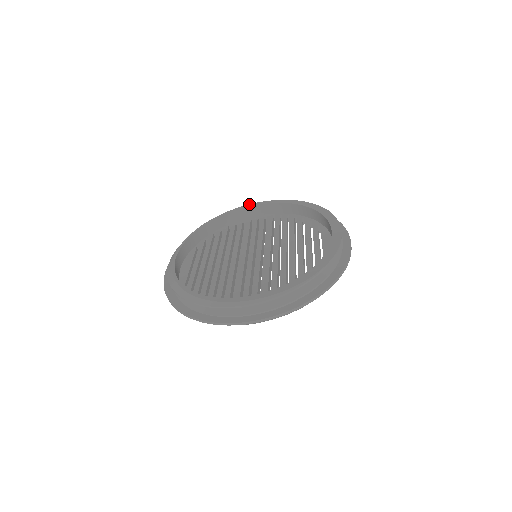
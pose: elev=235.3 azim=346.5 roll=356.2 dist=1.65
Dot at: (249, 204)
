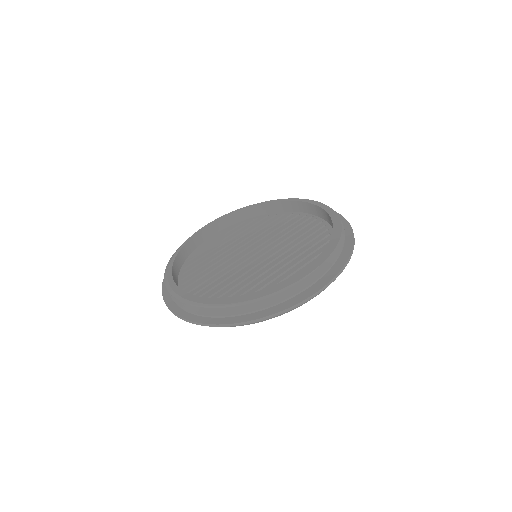
Dot at: occluded
